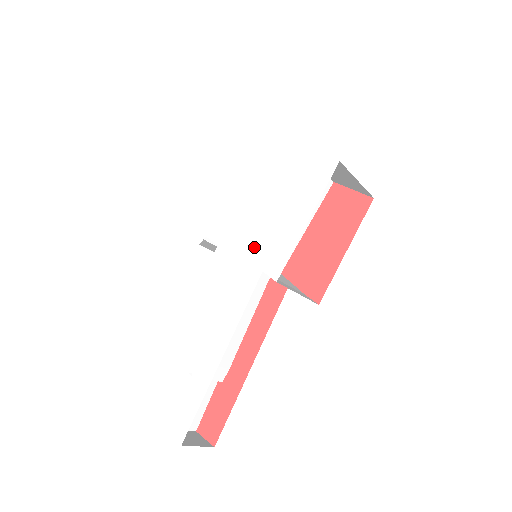
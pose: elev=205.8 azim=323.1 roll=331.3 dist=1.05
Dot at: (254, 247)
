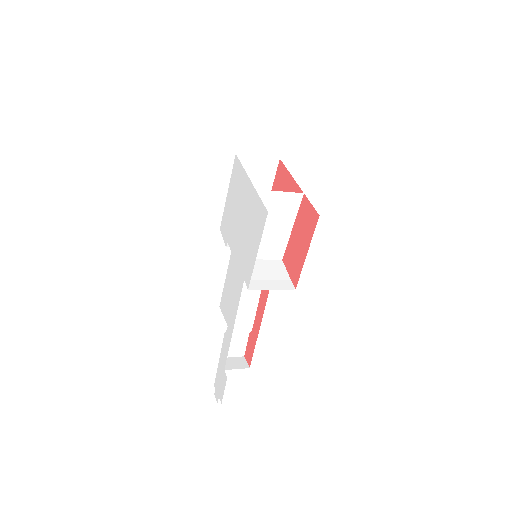
Dot at: (242, 261)
